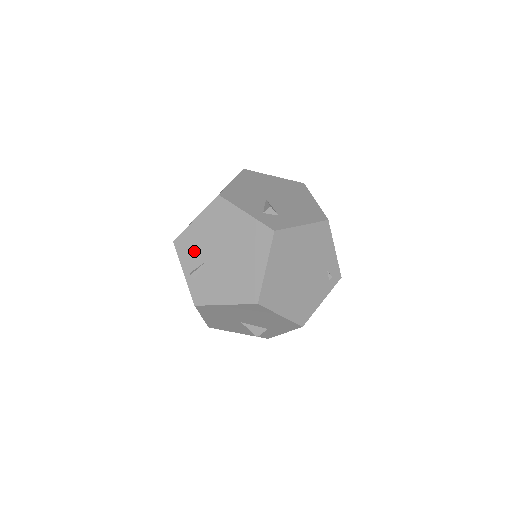
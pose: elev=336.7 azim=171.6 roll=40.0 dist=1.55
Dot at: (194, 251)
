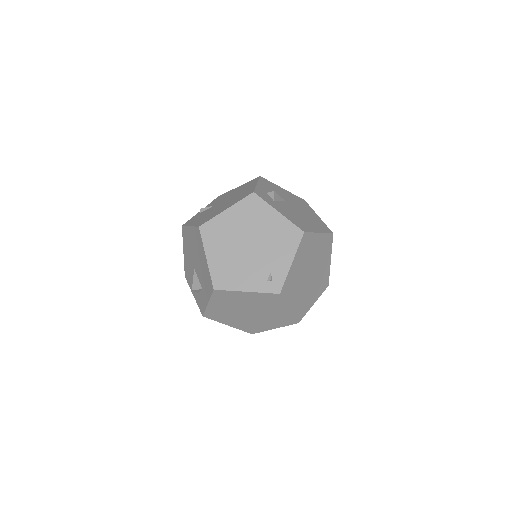
Dot at: occluded
